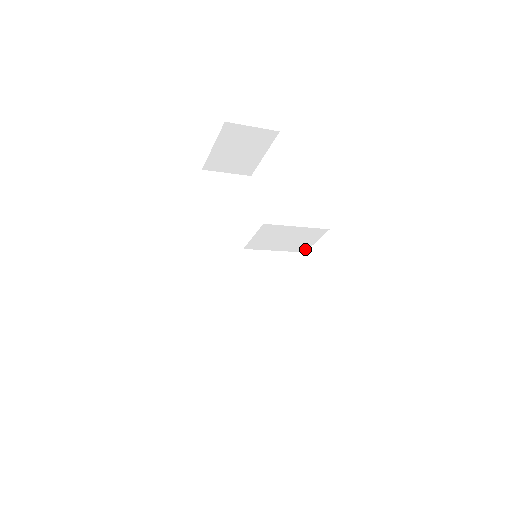
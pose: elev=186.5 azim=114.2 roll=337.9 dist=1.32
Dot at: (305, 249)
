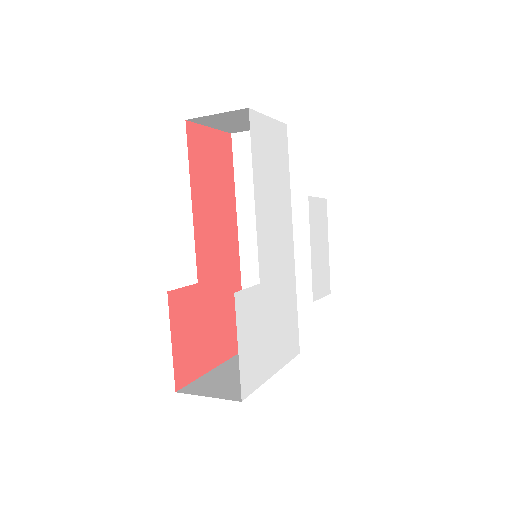
Dot at: occluded
